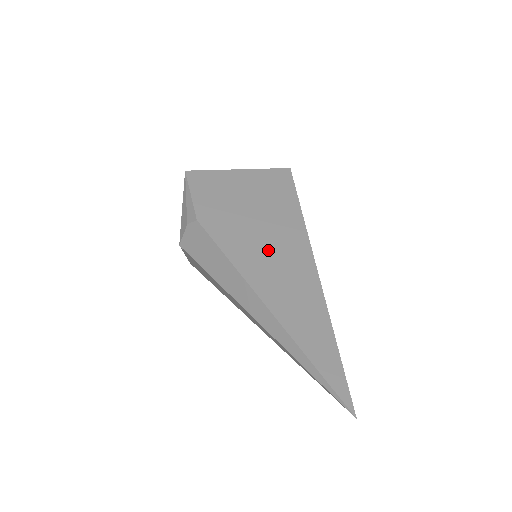
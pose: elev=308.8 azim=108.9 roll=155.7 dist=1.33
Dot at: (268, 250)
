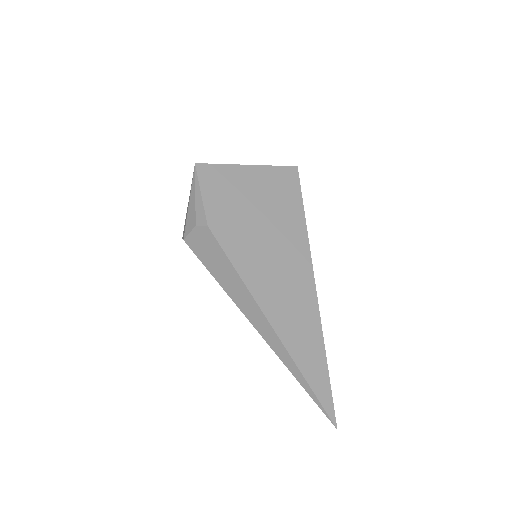
Dot at: (273, 263)
